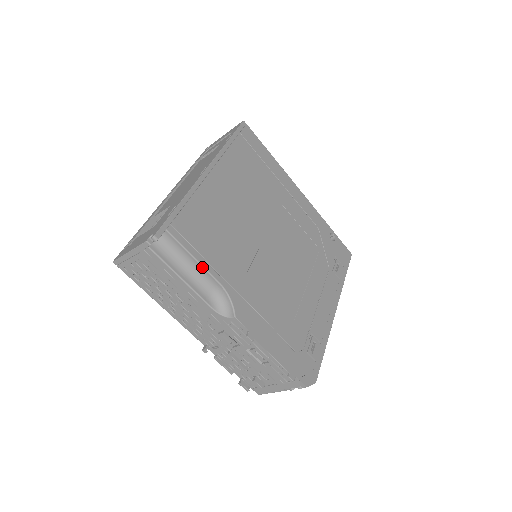
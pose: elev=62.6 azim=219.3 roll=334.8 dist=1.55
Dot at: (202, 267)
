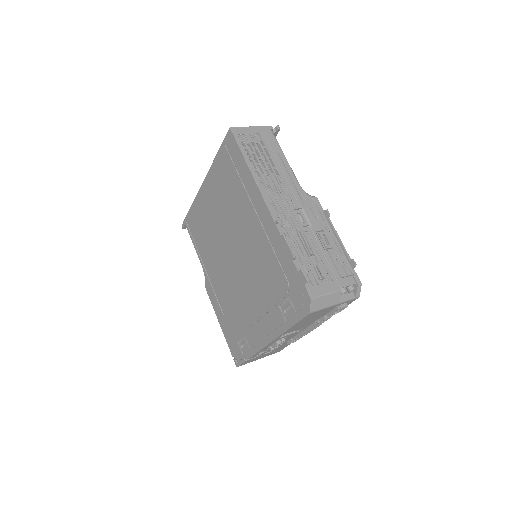
Dot at: (291, 168)
